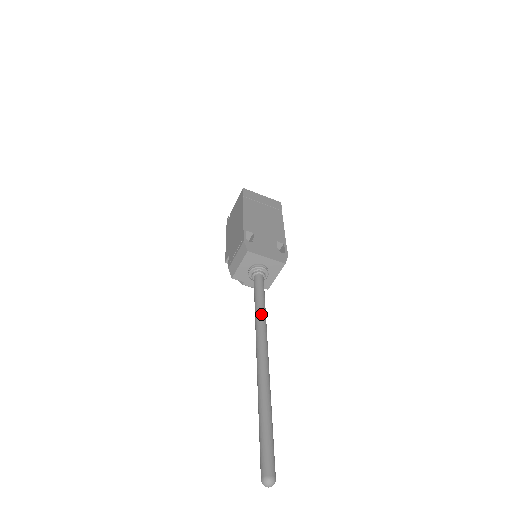
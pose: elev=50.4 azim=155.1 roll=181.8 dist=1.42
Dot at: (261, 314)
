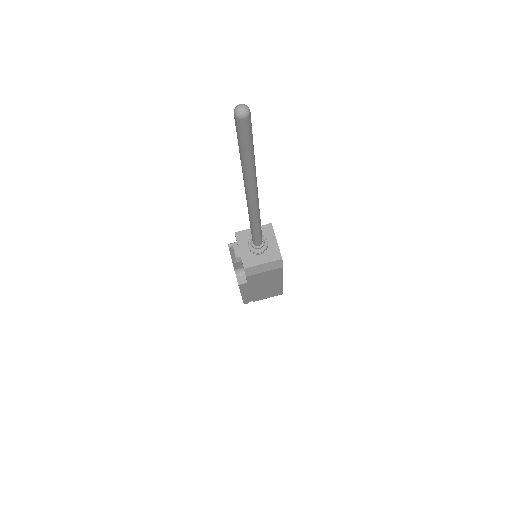
Dot at: occluded
